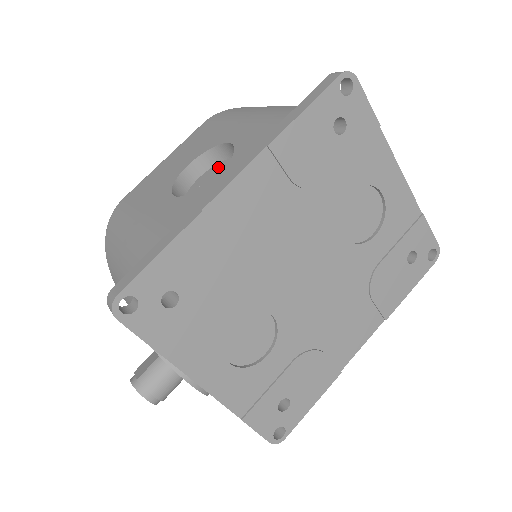
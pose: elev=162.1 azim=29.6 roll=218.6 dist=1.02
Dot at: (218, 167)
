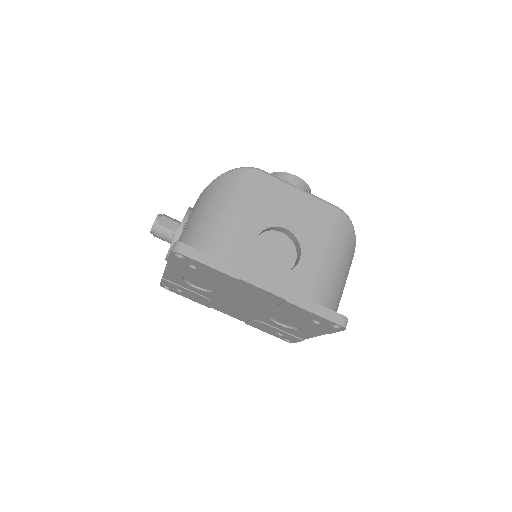
Dot at: (290, 247)
